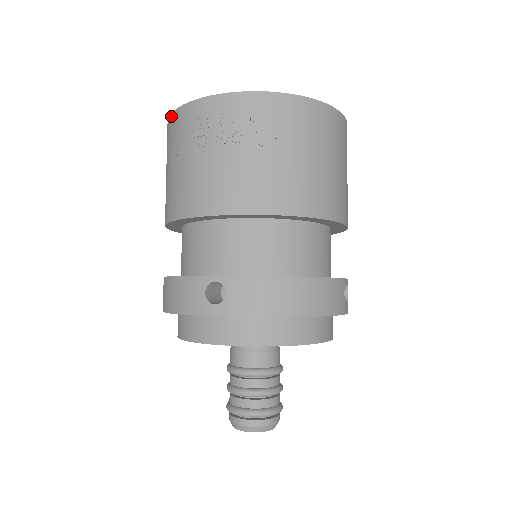
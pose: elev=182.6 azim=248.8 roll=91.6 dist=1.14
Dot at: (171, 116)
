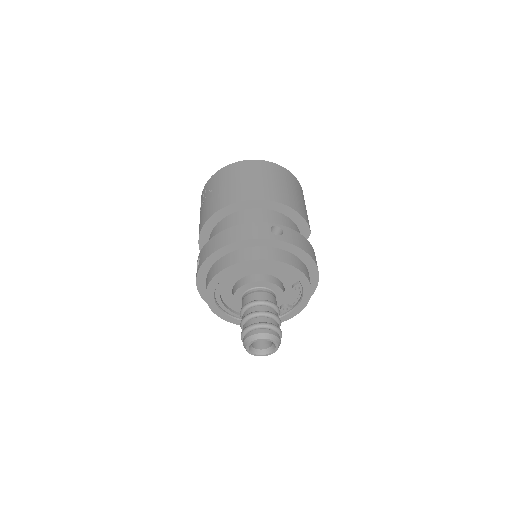
Dot at: occluded
